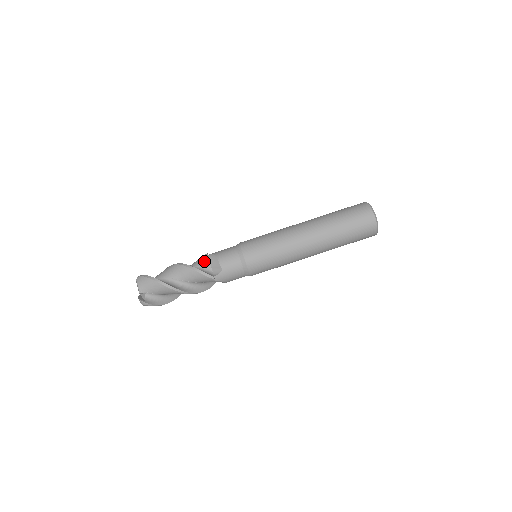
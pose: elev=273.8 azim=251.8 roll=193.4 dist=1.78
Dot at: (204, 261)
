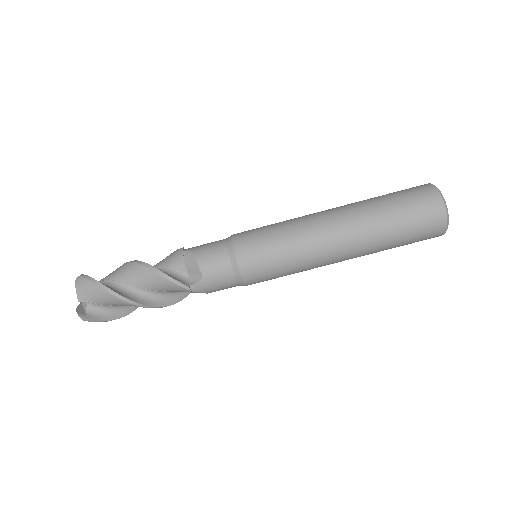
Dot at: (177, 260)
